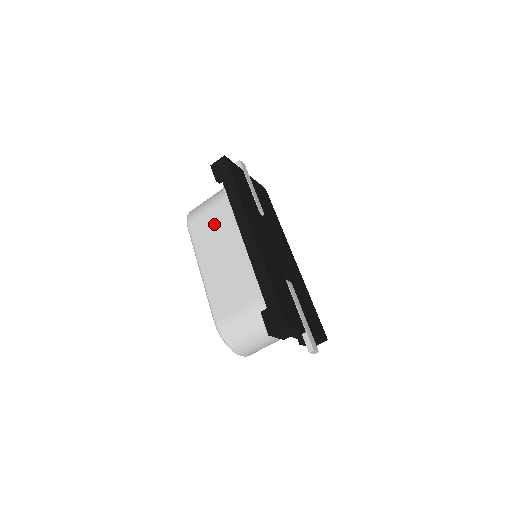
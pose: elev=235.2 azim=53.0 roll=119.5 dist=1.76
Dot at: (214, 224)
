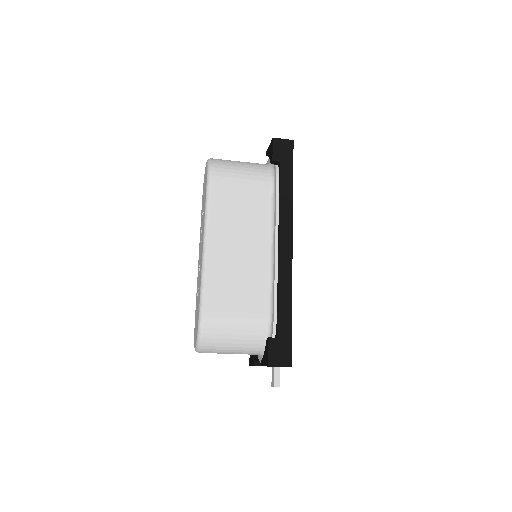
Dot at: (245, 203)
